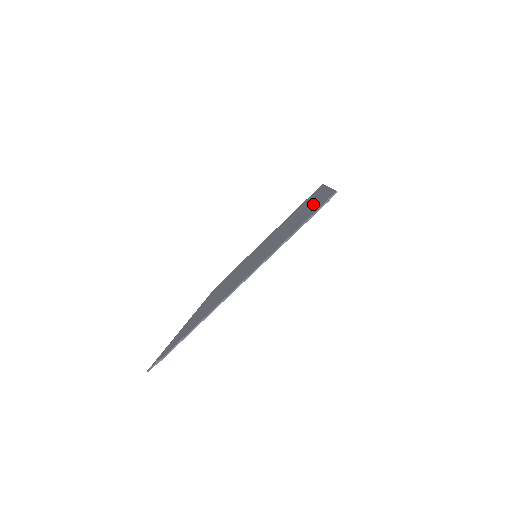
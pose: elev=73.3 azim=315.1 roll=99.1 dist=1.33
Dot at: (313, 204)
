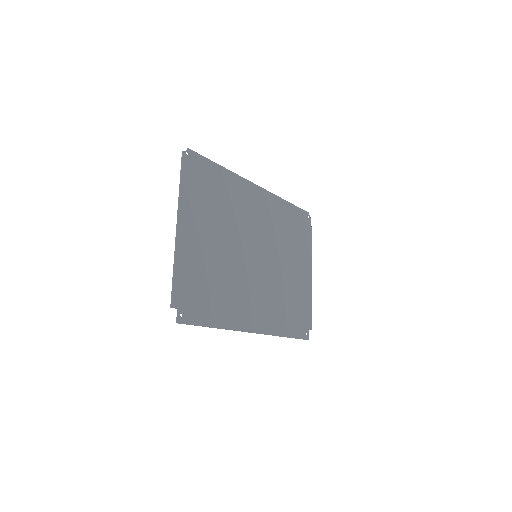
Dot at: (228, 185)
